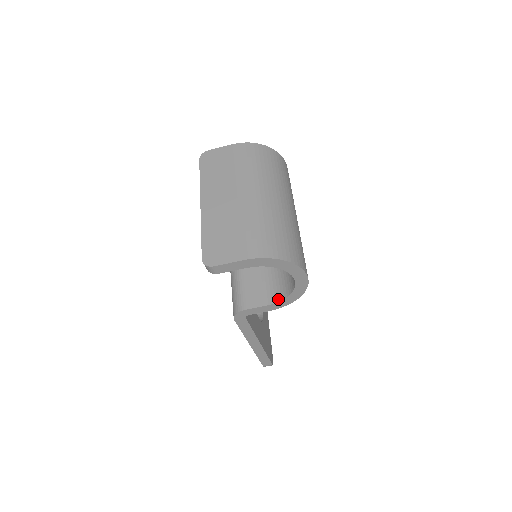
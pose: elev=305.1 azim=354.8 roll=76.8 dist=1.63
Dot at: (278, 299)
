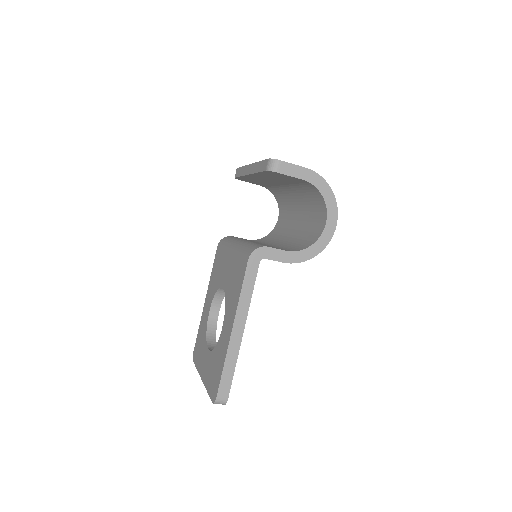
Dot at: (298, 250)
